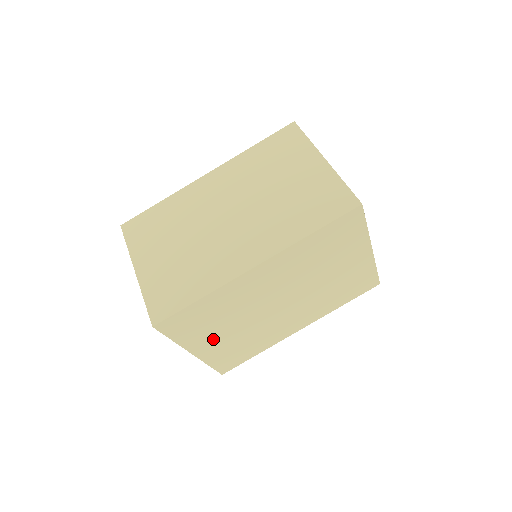
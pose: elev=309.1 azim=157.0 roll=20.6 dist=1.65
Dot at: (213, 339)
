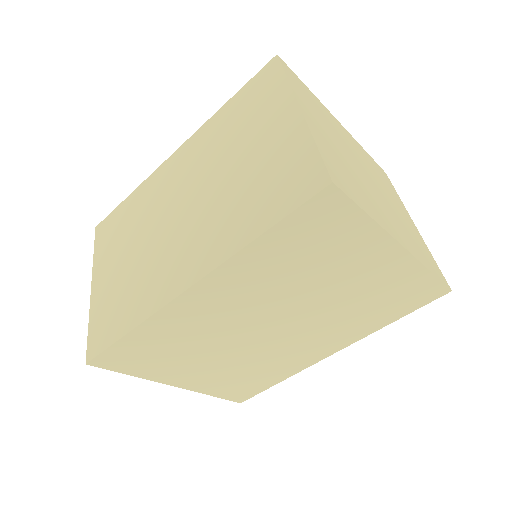
Dot at: (192, 371)
